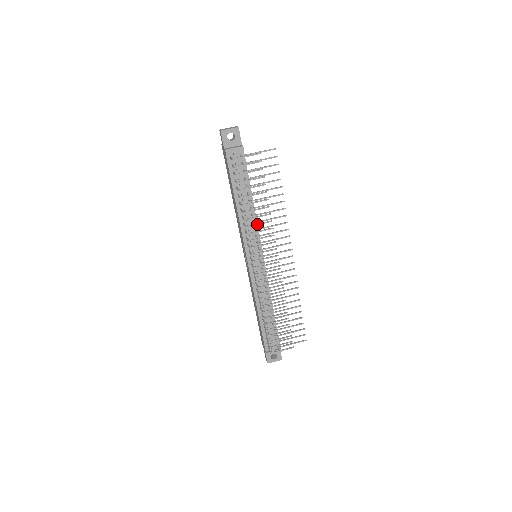
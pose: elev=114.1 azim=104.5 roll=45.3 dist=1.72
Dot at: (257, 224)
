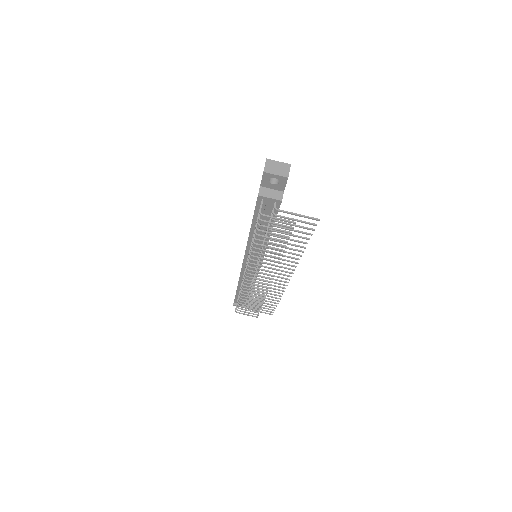
Dot at: (262, 258)
